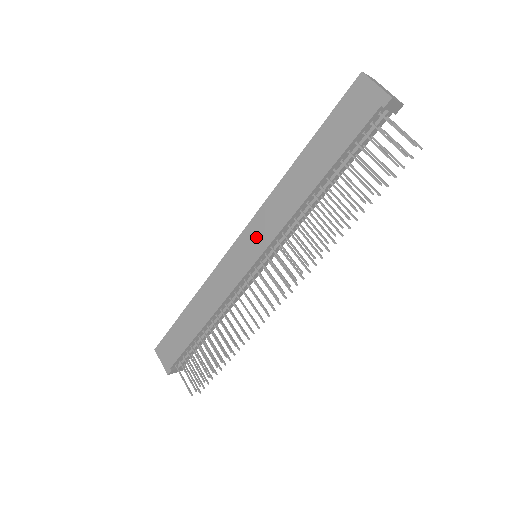
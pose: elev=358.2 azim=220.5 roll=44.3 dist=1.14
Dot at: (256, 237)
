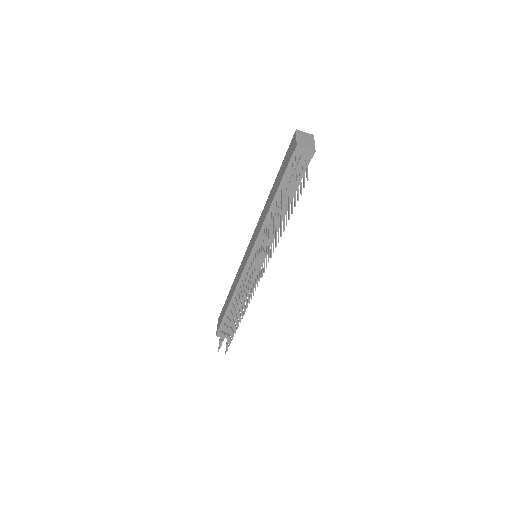
Dot at: (253, 241)
